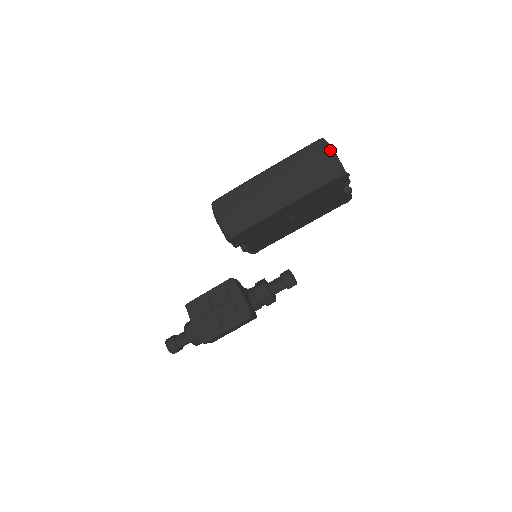
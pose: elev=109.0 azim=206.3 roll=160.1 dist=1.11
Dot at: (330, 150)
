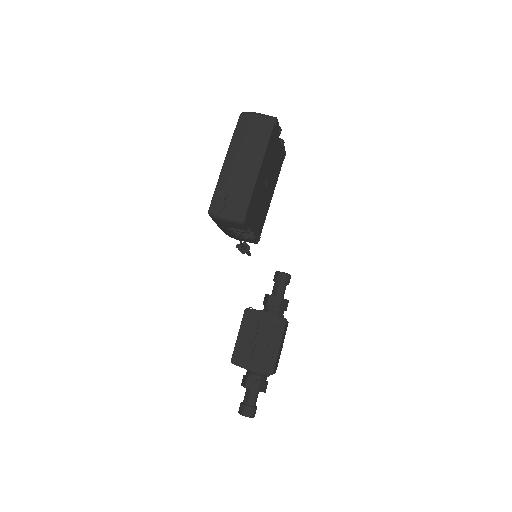
Dot at: (254, 113)
